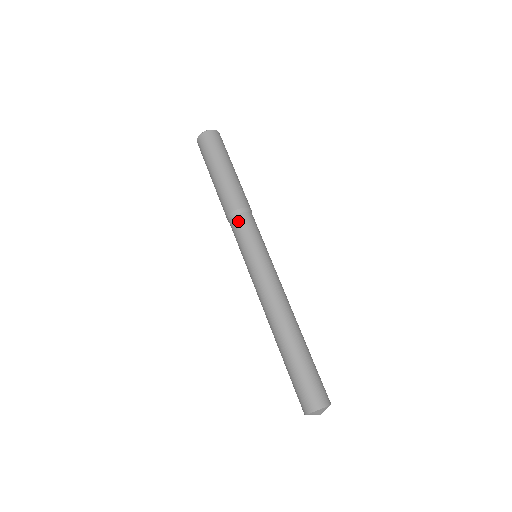
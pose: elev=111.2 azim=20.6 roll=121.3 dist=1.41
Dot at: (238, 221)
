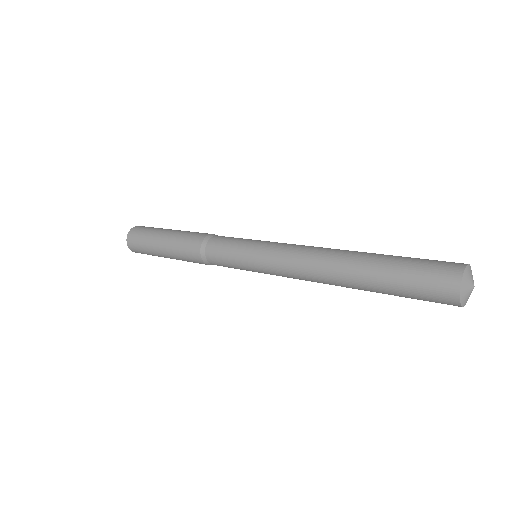
Dot at: (215, 240)
